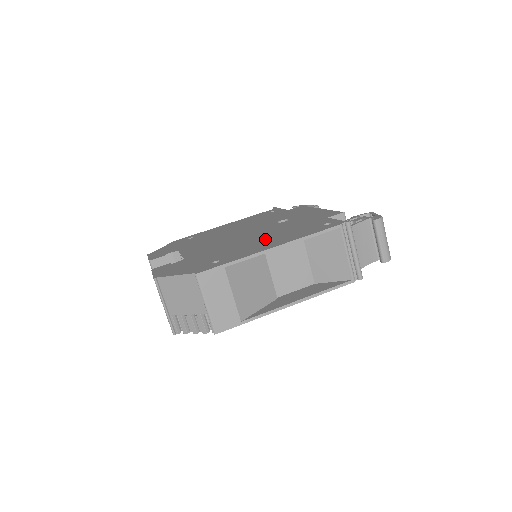
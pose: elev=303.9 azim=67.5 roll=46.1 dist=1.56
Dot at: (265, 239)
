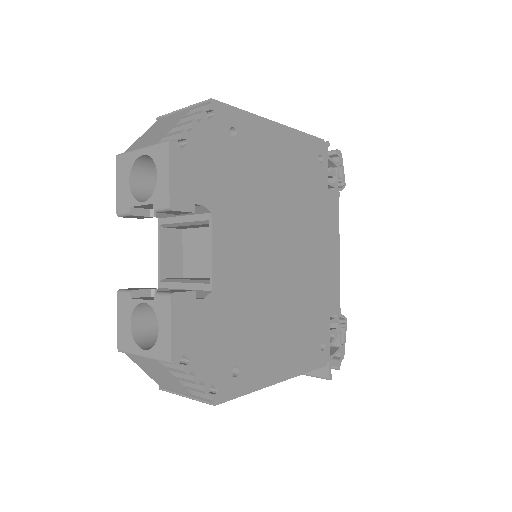
Dot at: occluded
